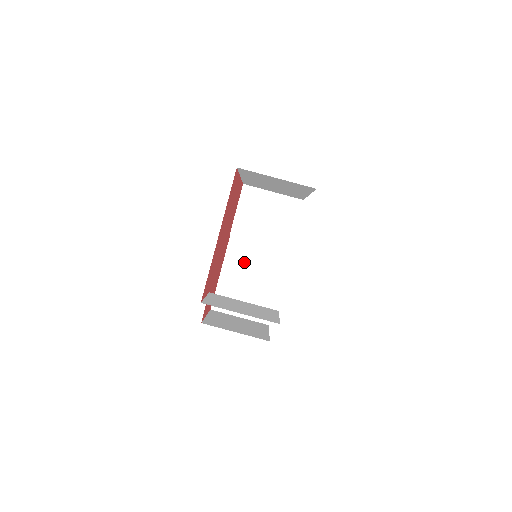
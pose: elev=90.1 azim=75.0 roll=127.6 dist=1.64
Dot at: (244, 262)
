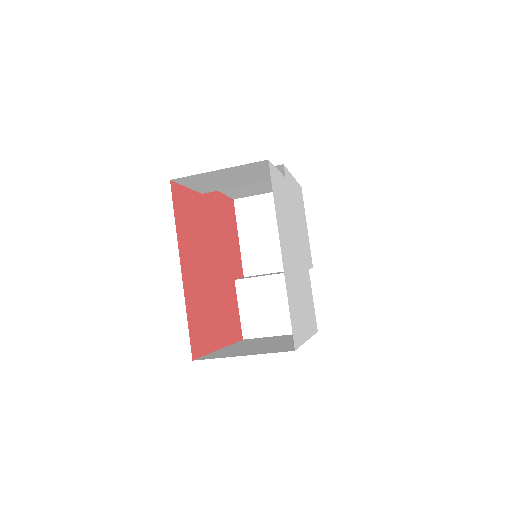
Dot at: occluded
